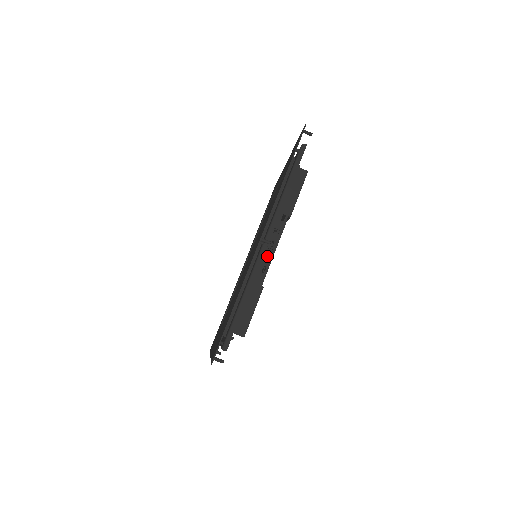
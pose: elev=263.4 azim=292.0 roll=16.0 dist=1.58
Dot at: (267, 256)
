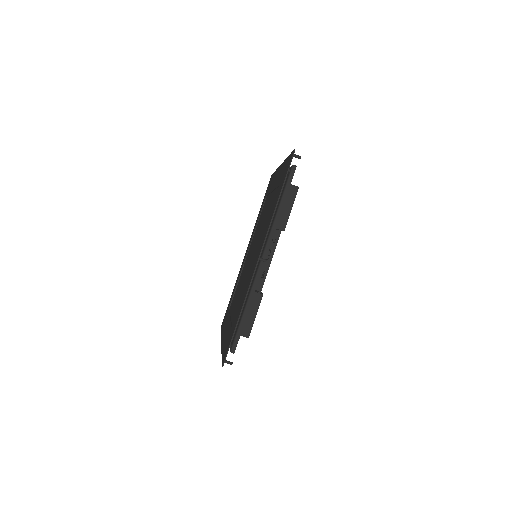
Dot at: (265, 263)
